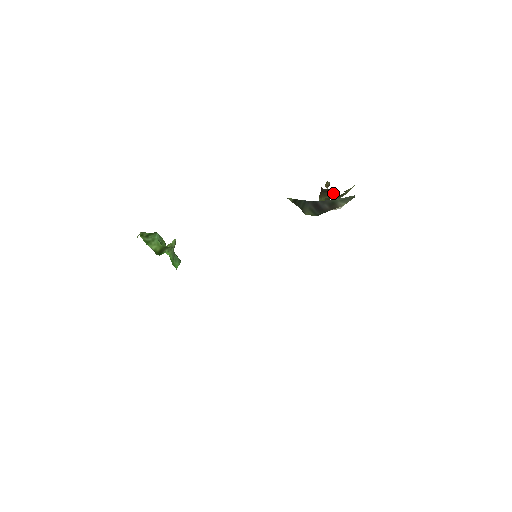
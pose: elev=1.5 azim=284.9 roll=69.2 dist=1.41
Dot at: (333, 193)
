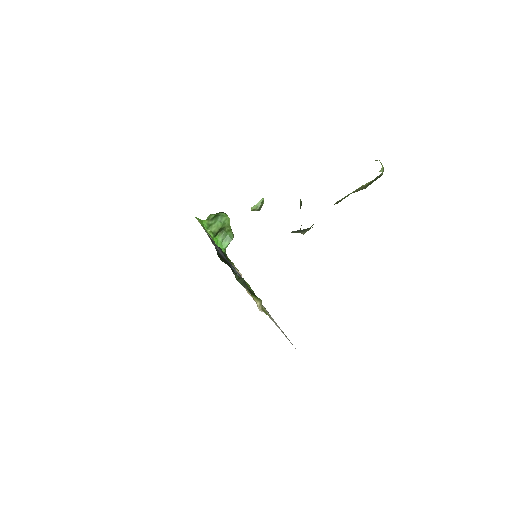
Dot at: occluded
